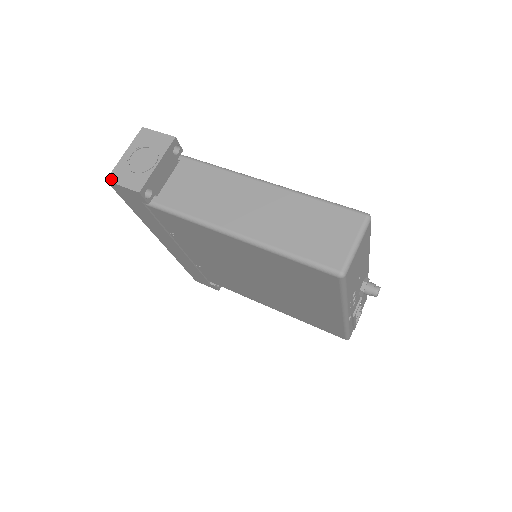
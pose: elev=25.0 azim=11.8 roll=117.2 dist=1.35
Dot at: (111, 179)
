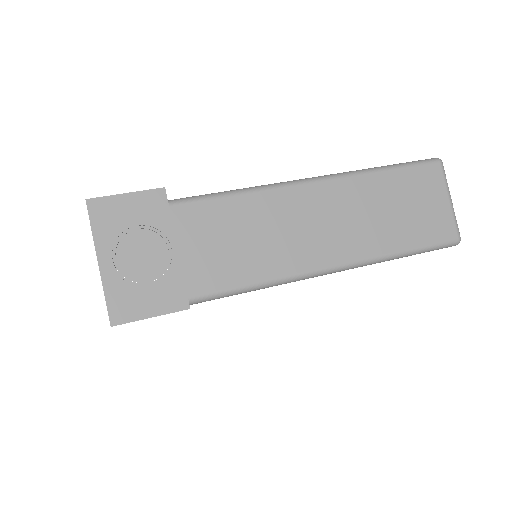
Dot at: (119, 319)
